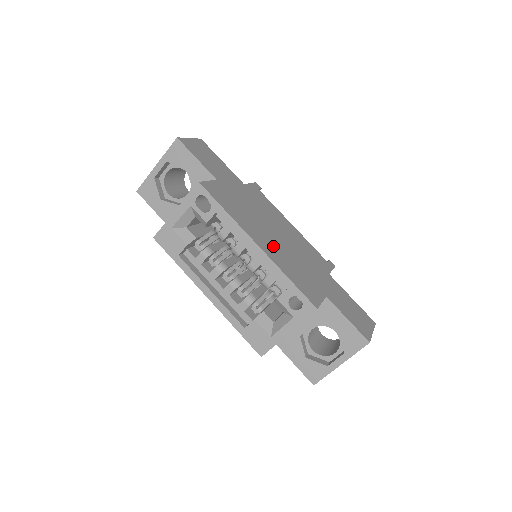
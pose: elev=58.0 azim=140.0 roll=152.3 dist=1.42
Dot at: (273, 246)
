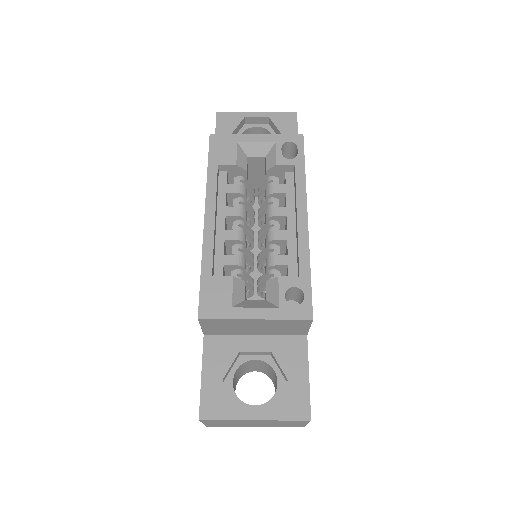
Dot at: occluded
